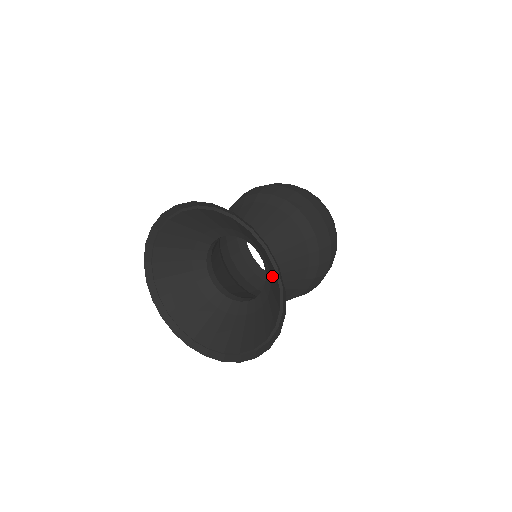
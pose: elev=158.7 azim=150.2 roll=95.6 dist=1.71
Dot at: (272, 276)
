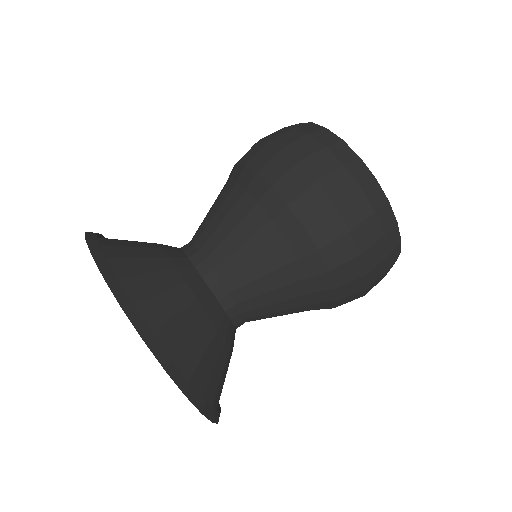
Dot at: occluded
